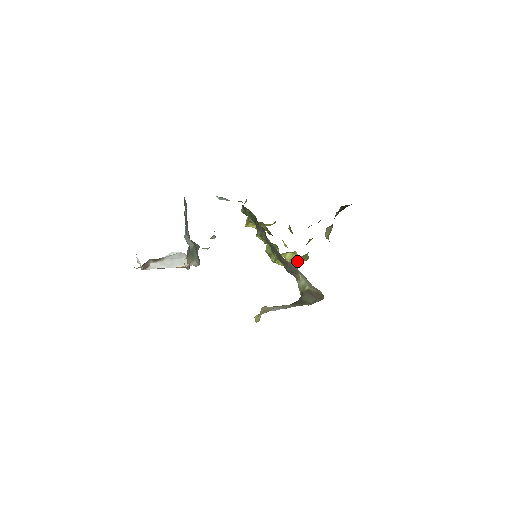
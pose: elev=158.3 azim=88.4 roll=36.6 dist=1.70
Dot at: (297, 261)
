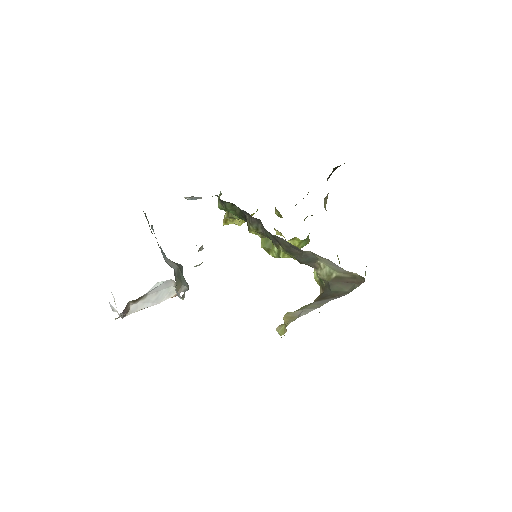
Dot at: (299, 248)
